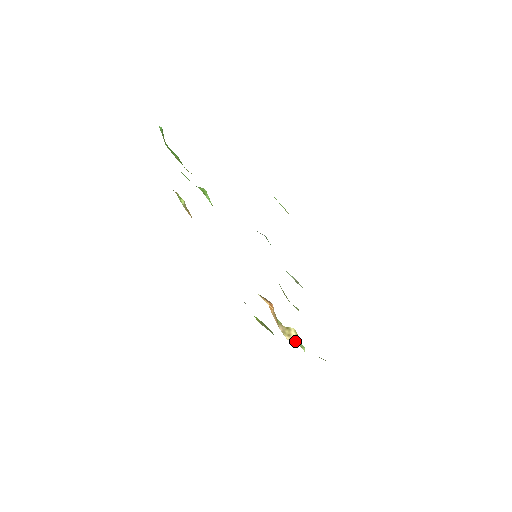
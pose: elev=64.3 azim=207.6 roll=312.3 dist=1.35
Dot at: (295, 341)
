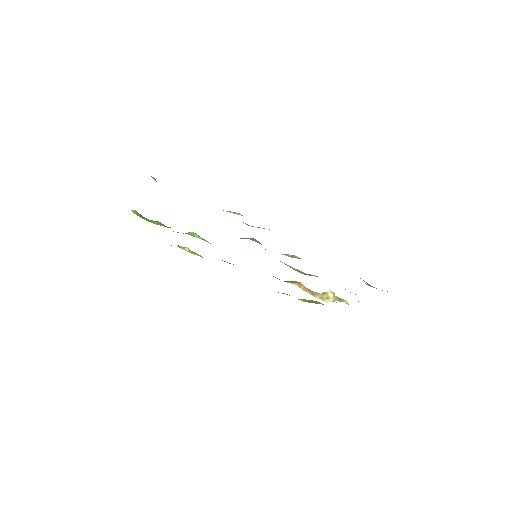
Dot at: (336, 300)
